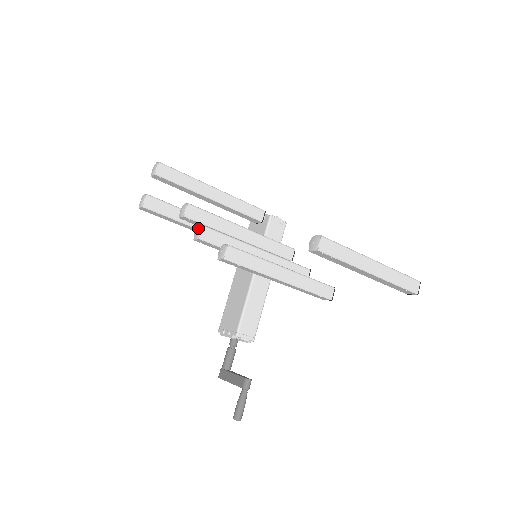
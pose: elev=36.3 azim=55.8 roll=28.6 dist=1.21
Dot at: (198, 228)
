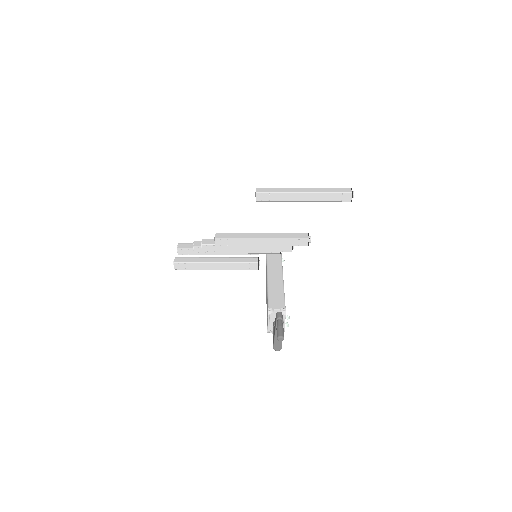
Dot at: occluded
